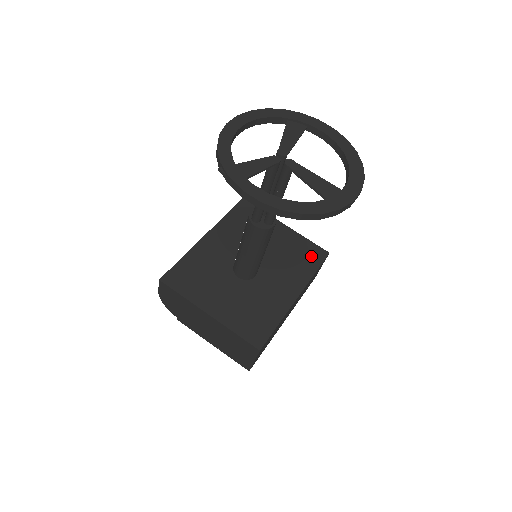
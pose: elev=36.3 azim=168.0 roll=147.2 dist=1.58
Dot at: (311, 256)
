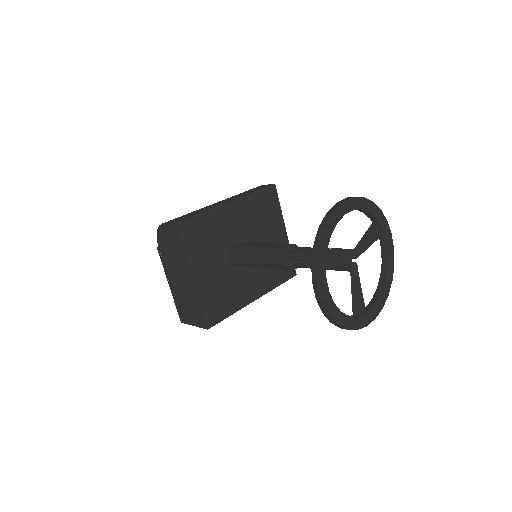
Dot at: (285, 270)
